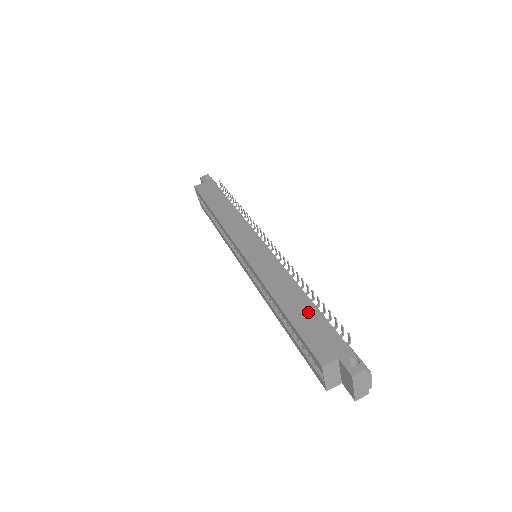
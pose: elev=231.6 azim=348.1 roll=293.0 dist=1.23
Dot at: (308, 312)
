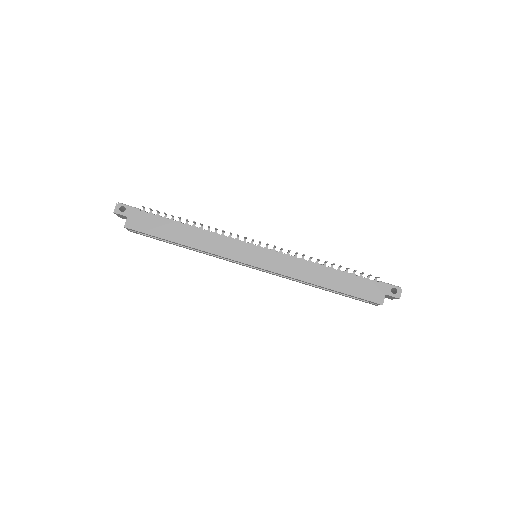
Dot at: (346, 280)
